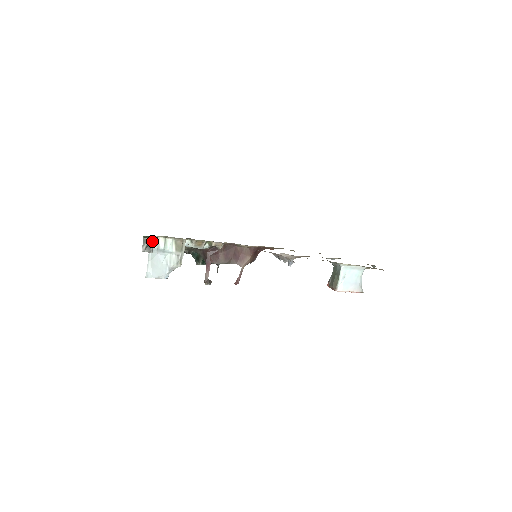
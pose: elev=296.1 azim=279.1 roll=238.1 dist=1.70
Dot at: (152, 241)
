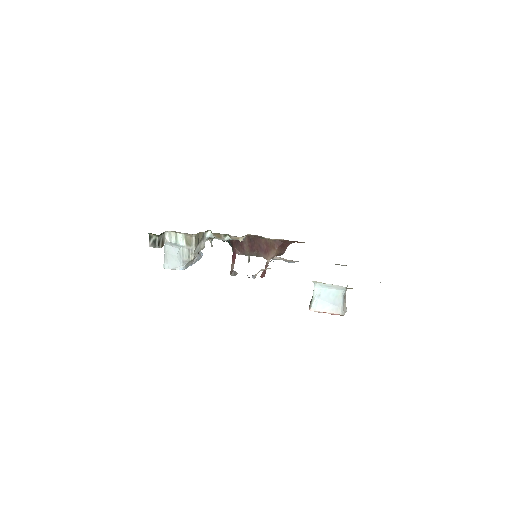
Dot at: (156, 238)
